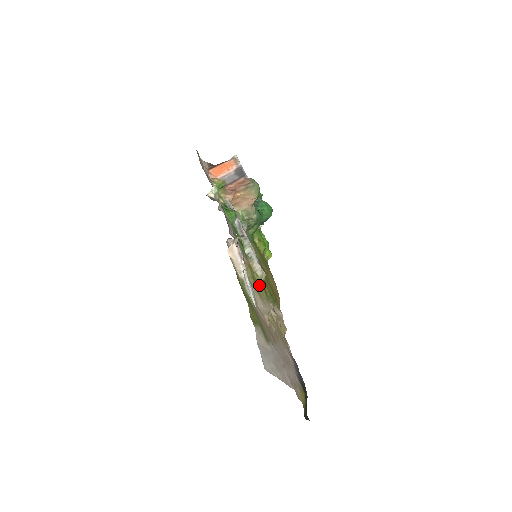
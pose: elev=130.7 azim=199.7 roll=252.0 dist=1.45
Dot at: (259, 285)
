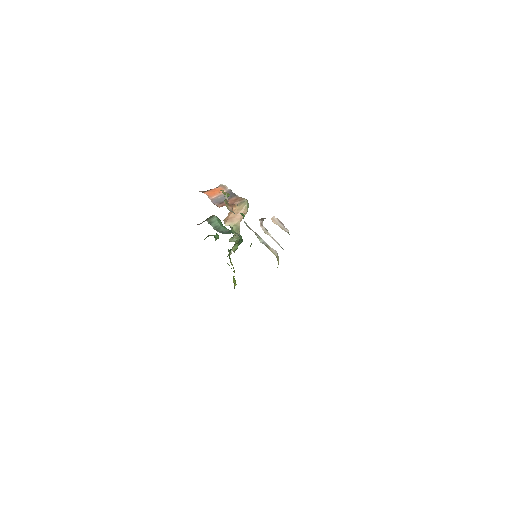
Dot at: occluded
